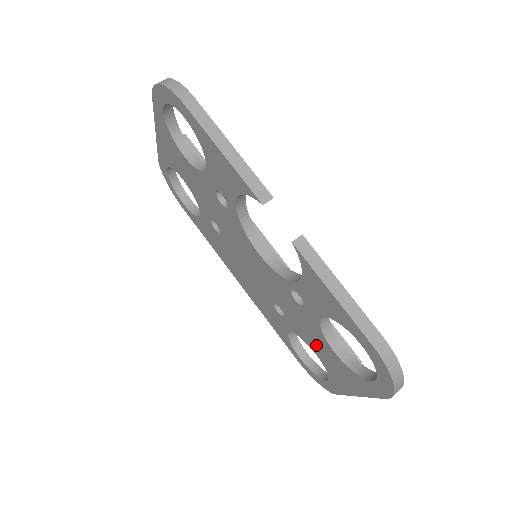
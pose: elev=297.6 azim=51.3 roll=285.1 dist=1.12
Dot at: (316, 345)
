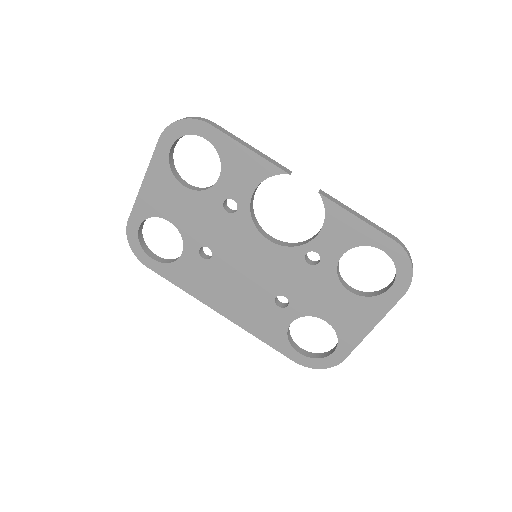
Dot at: (327, 305)
